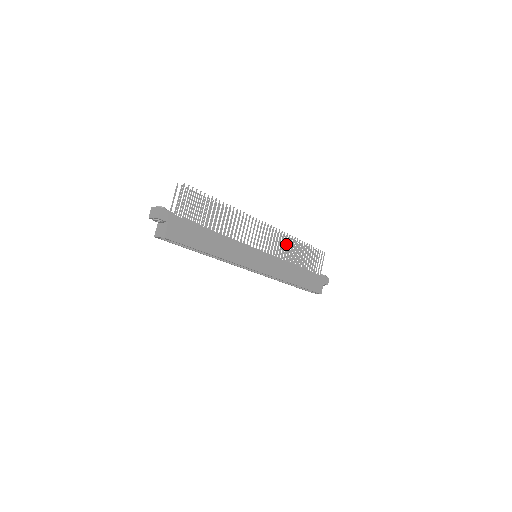
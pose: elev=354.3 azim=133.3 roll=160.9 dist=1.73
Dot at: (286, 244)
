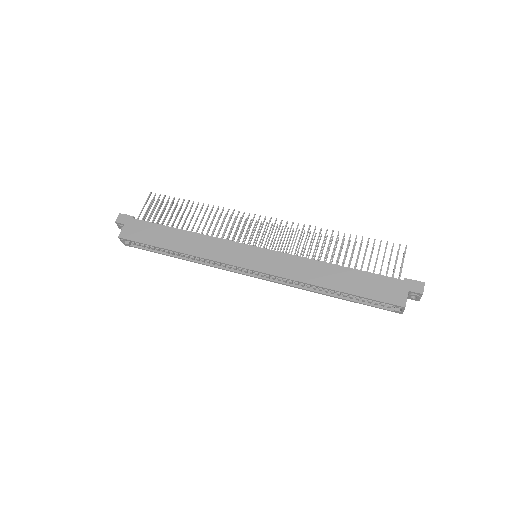
Dot at: (324, 244)
